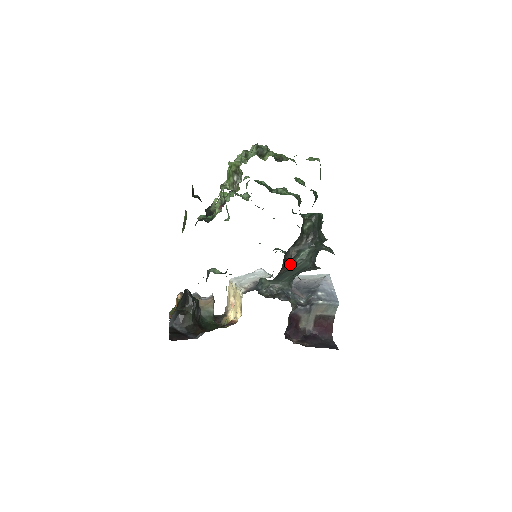
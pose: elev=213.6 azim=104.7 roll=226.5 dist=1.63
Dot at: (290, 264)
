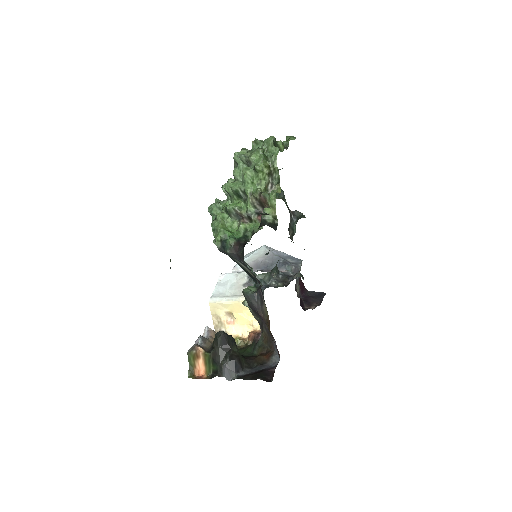
Dot at: occluded
